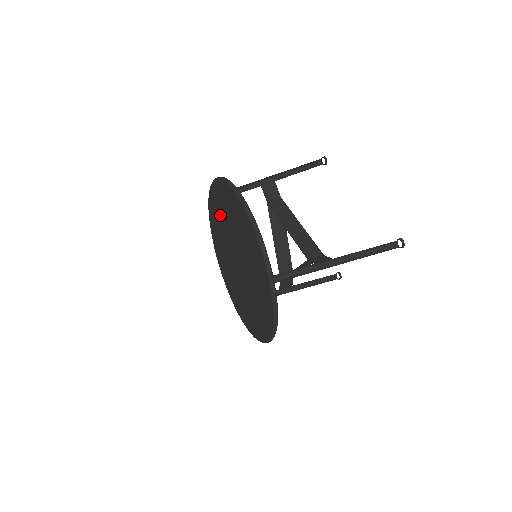
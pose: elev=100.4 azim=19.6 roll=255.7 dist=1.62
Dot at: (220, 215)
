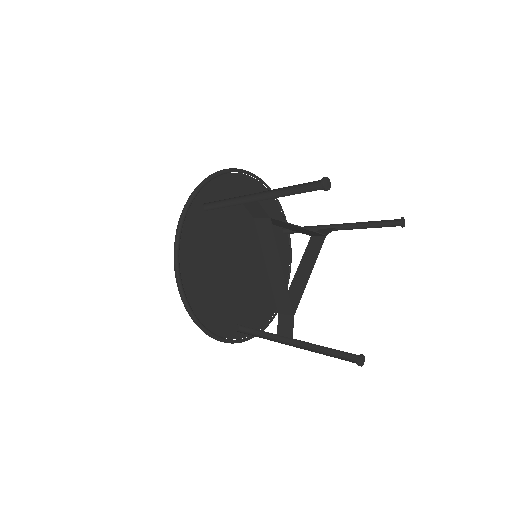
Dot at: occluded
